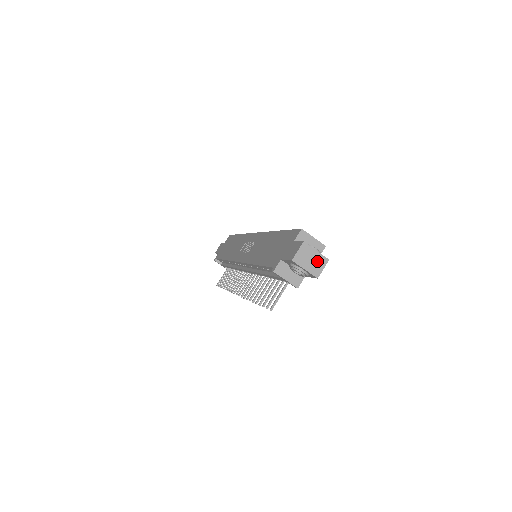
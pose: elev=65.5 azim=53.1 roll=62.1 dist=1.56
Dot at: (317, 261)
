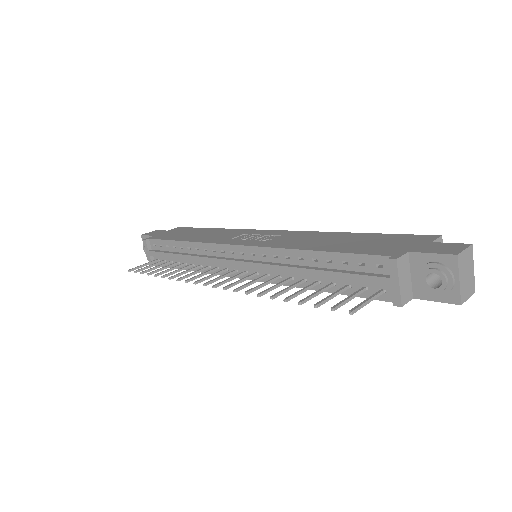
Dot at: (469, 282)
